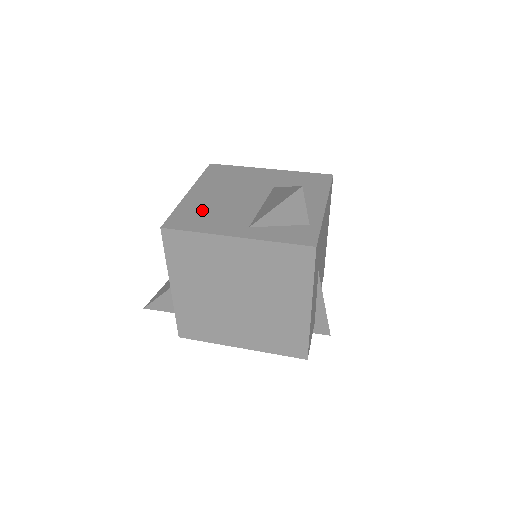
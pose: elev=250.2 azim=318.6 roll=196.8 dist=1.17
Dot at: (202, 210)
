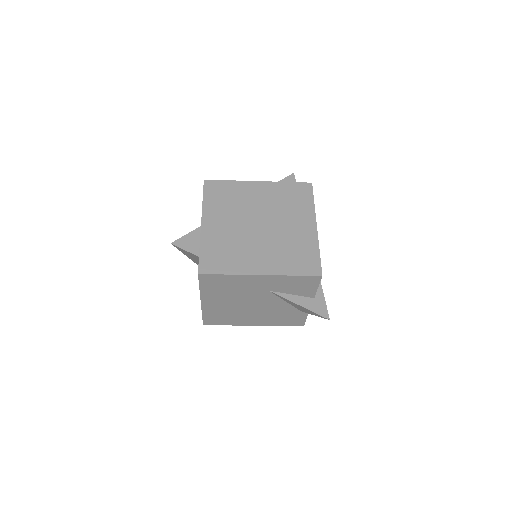
Dot at: occluded
